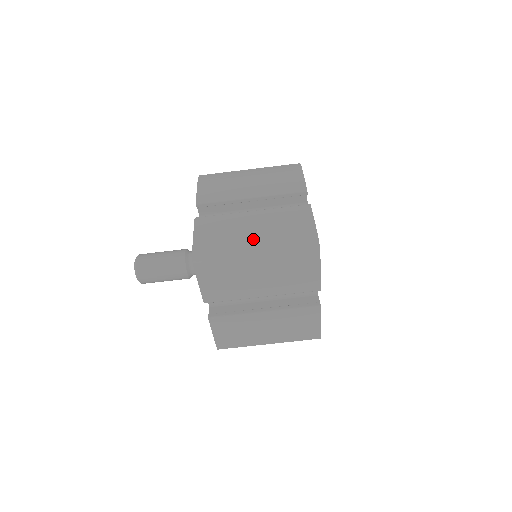
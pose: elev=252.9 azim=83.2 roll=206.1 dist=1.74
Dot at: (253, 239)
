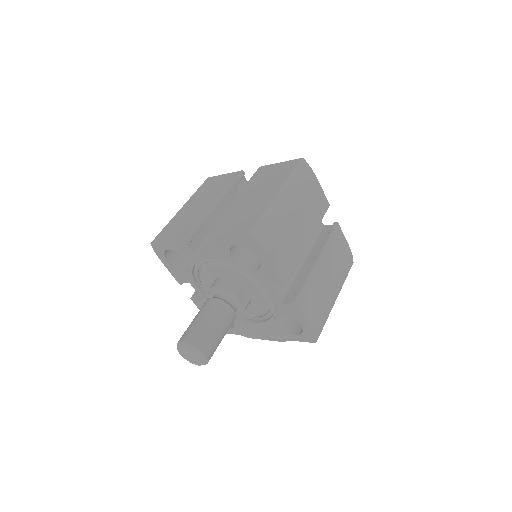
Dot at: occluded
